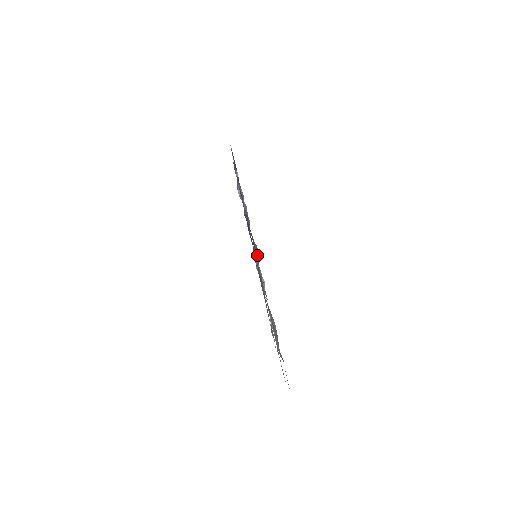
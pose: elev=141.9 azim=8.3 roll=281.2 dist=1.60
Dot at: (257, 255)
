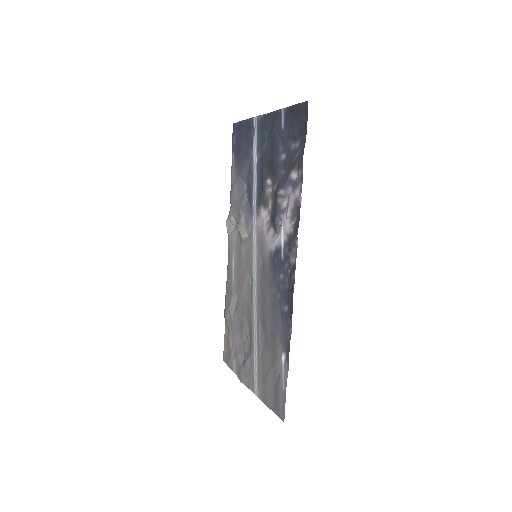
Dot at: (241, 191)
